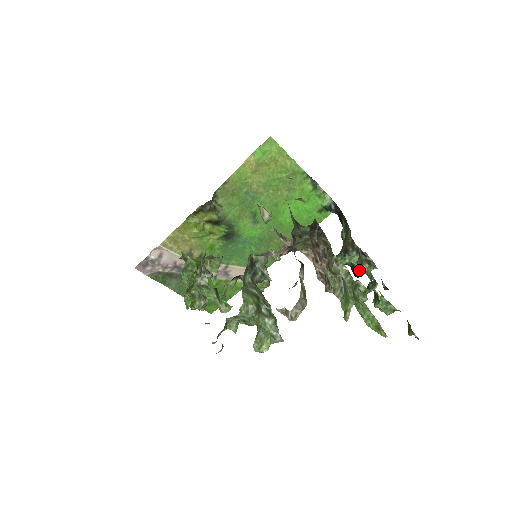
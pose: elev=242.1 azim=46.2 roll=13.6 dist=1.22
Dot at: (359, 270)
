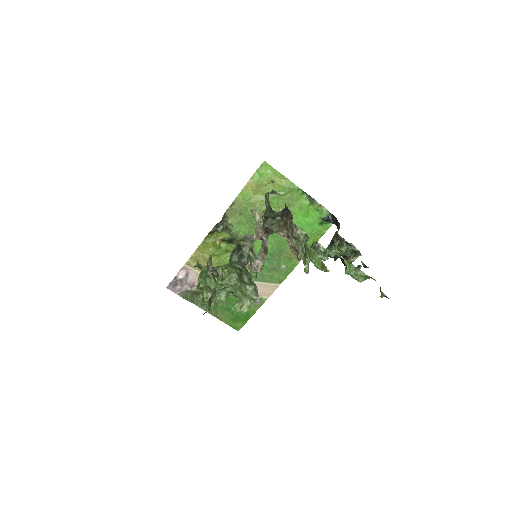
Dot at: occluded
